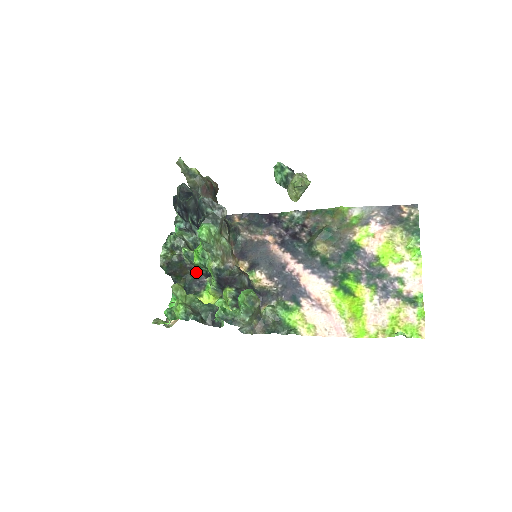
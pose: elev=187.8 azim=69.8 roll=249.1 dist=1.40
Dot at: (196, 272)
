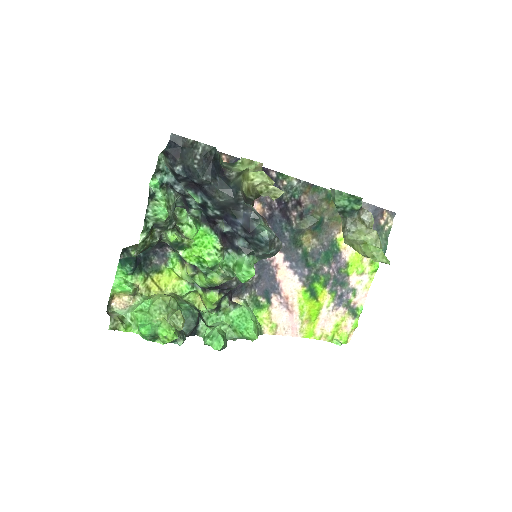
Dot at: (162, 242)
